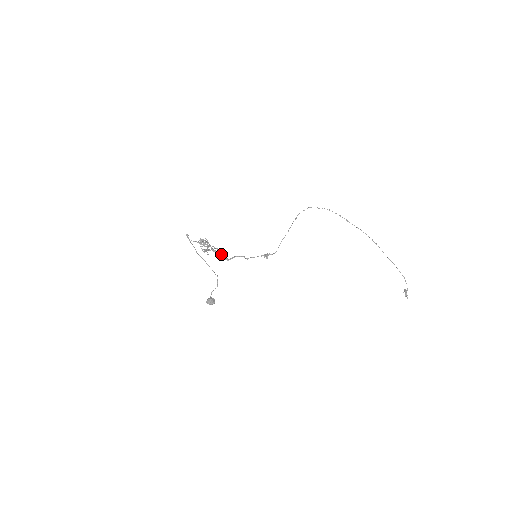
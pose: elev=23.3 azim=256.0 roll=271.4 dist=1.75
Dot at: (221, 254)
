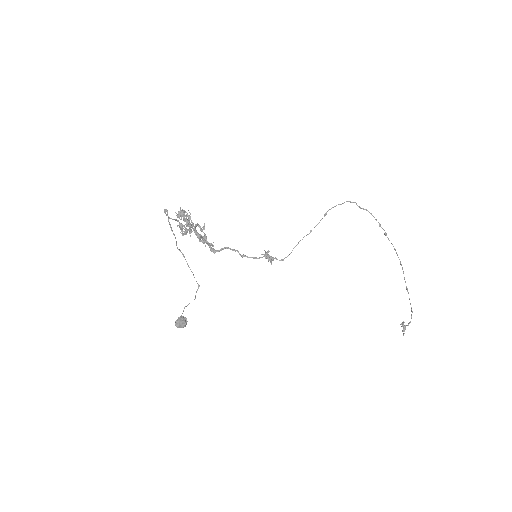
Dot at: (207, 242)
